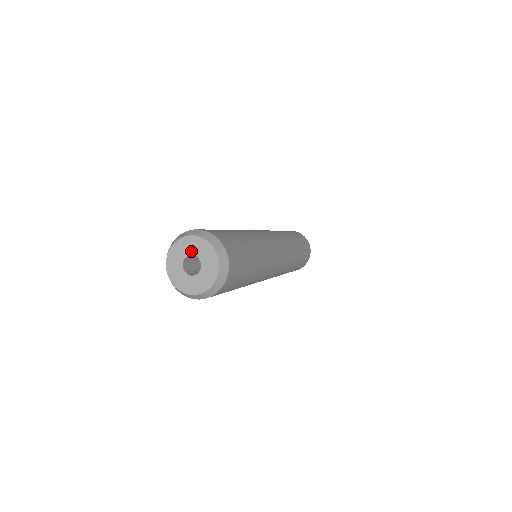
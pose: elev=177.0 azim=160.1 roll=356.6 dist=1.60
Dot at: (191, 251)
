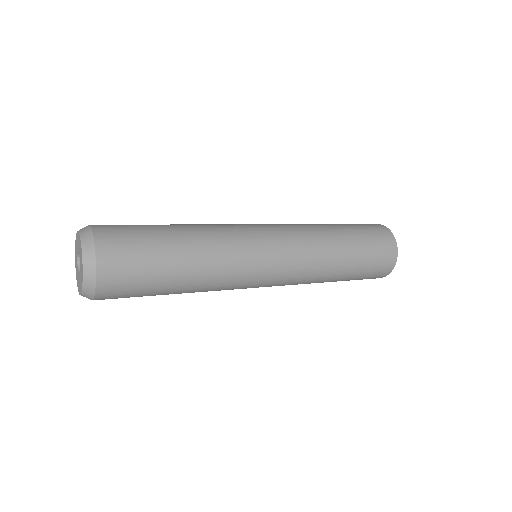
Dot at: (77, 251)
